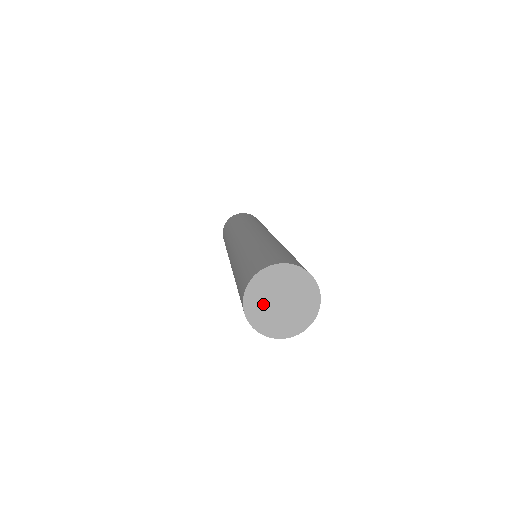
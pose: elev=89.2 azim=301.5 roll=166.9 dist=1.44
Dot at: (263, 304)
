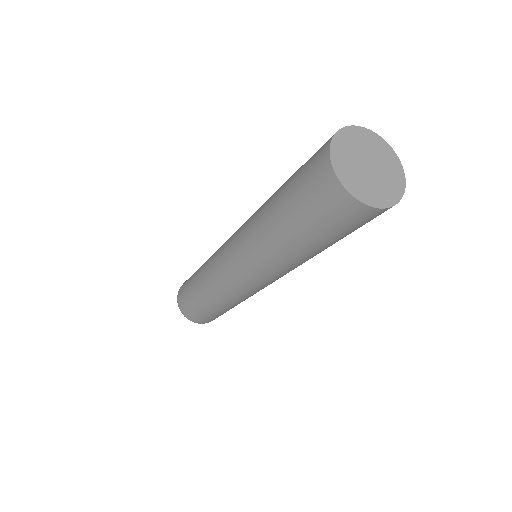
Dot at: (350, 163)
